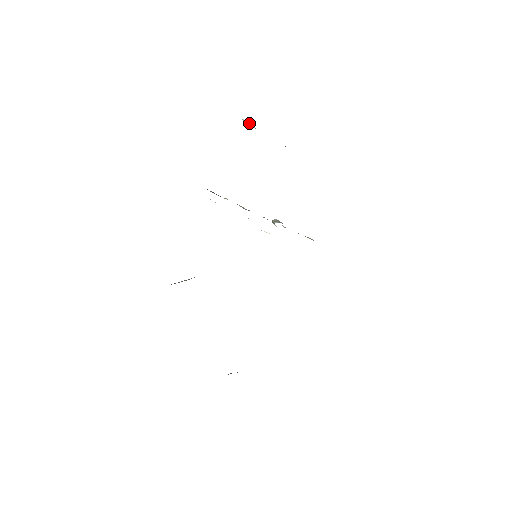
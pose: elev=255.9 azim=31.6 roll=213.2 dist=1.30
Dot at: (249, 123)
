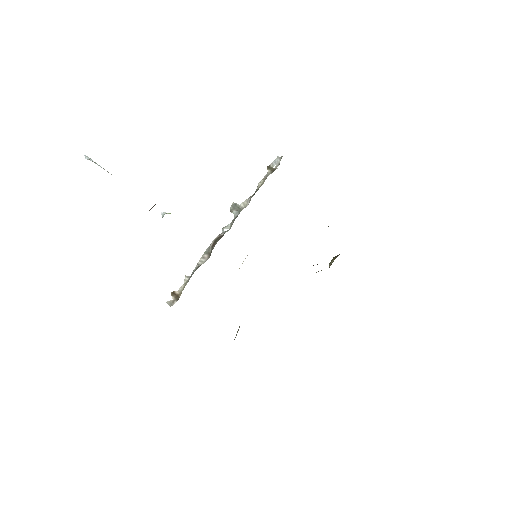
Dot at: (95, 163)
